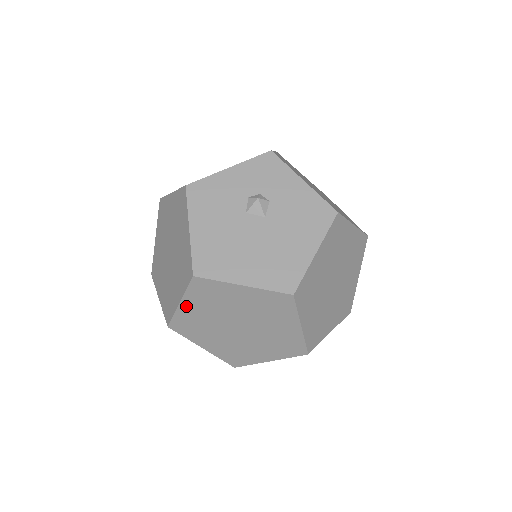
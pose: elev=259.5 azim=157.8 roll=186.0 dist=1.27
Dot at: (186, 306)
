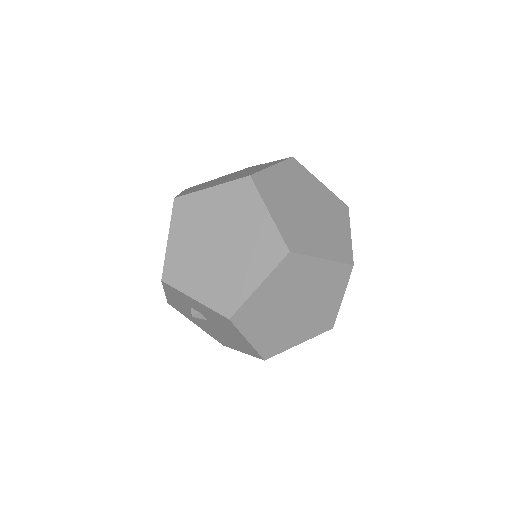
Dot at: occluded
